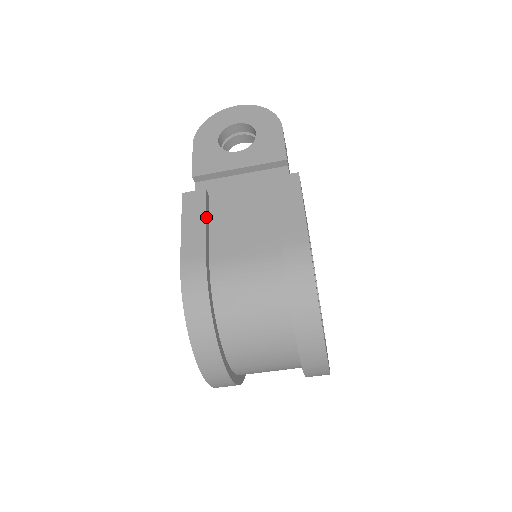
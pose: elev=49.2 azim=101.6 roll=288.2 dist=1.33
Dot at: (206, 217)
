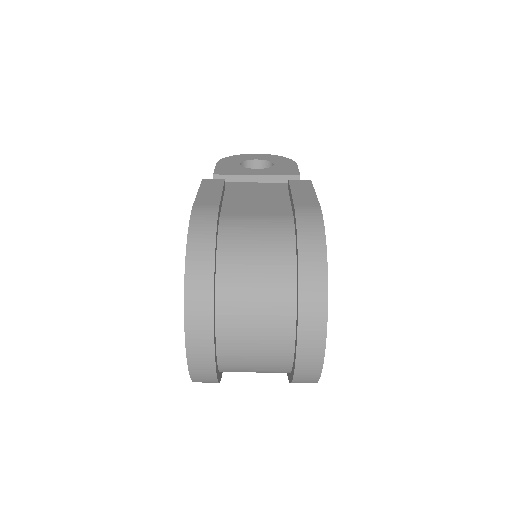
Dot at: (222, 191)
